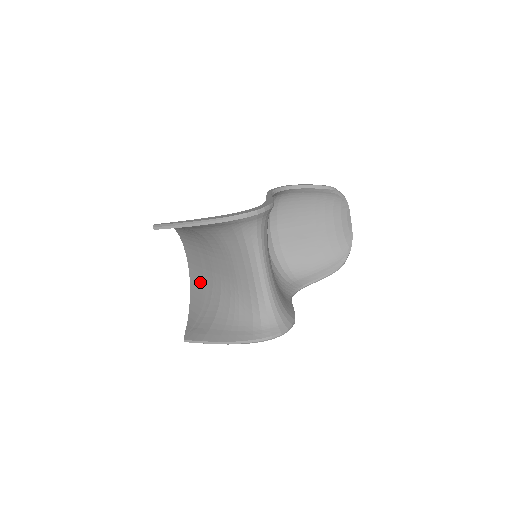
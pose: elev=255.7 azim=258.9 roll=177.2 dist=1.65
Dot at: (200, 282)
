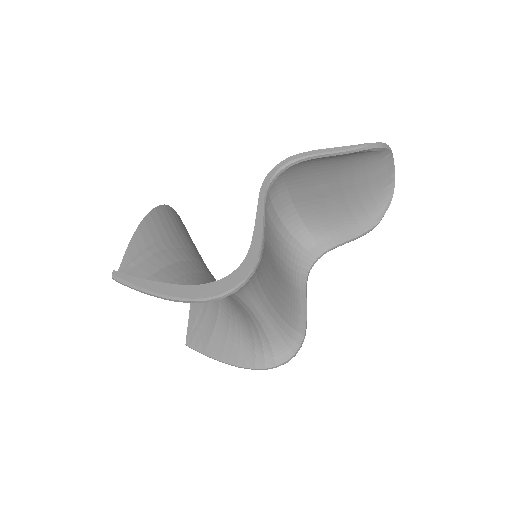
Dot at: occluded
